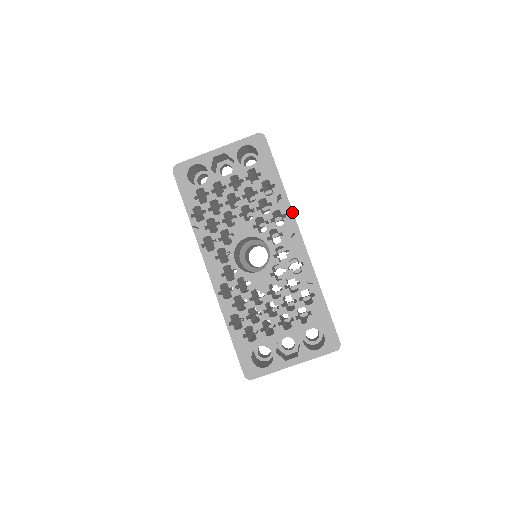
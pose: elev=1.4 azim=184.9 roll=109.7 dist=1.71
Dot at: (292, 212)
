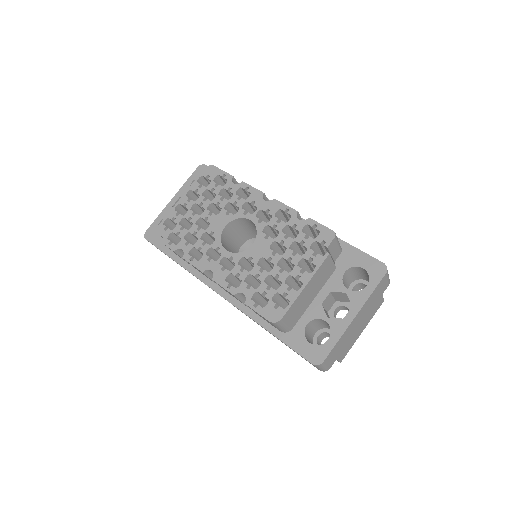
Dot at: occluded
